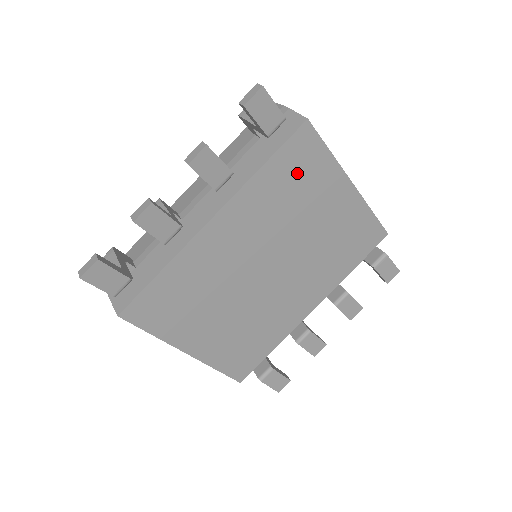
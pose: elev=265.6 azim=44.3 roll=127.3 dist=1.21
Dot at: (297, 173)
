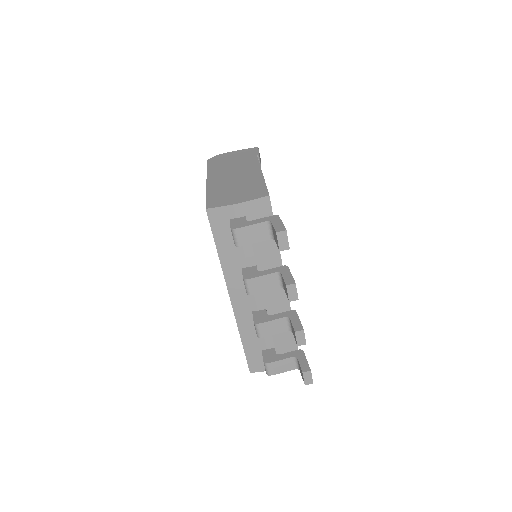
Dot at: occluded
